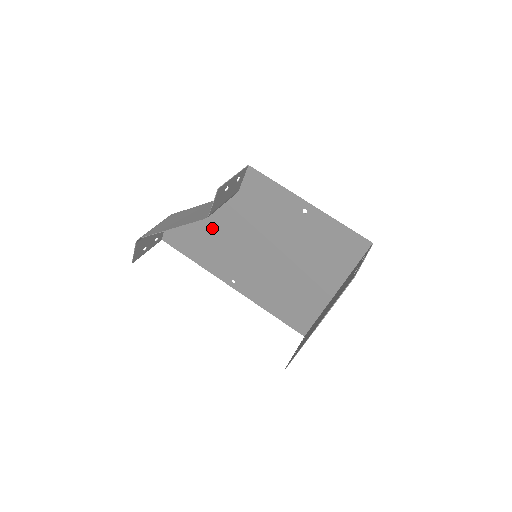
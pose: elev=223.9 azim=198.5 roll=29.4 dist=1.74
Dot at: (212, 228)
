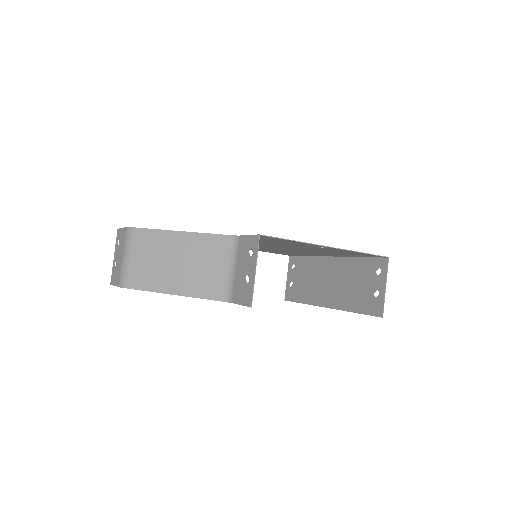
Dot at: occluded
